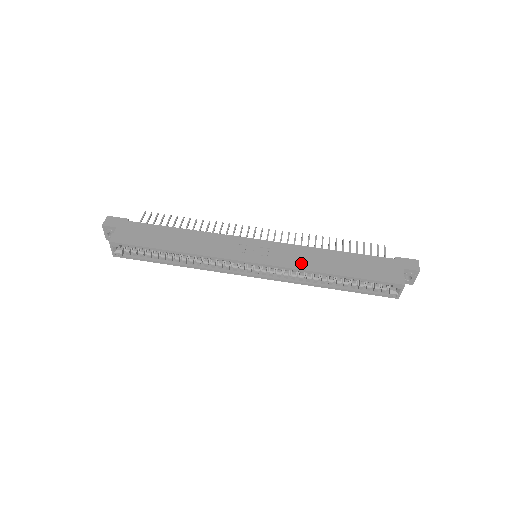
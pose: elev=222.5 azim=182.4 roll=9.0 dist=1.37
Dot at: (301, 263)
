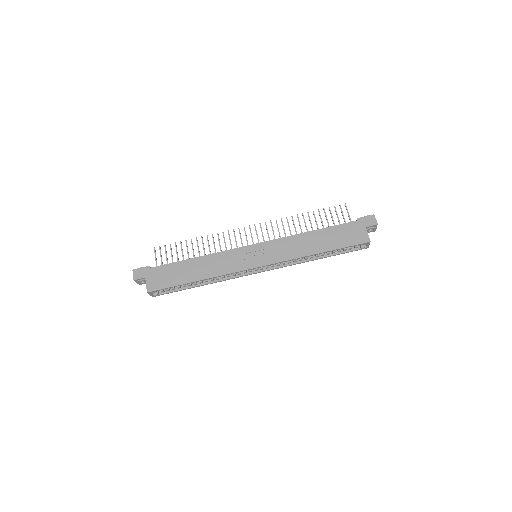
Dot at: (292, 253)
